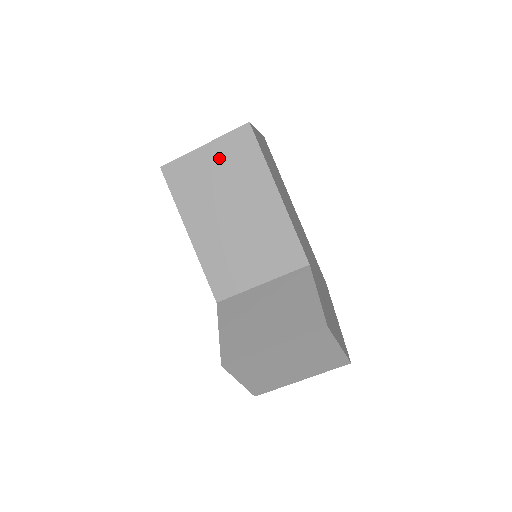
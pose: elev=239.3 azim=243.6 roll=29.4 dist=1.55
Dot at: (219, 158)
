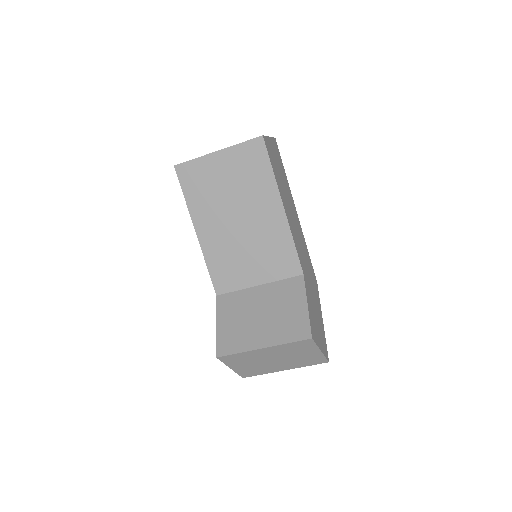
Dot at: (231, 166)
